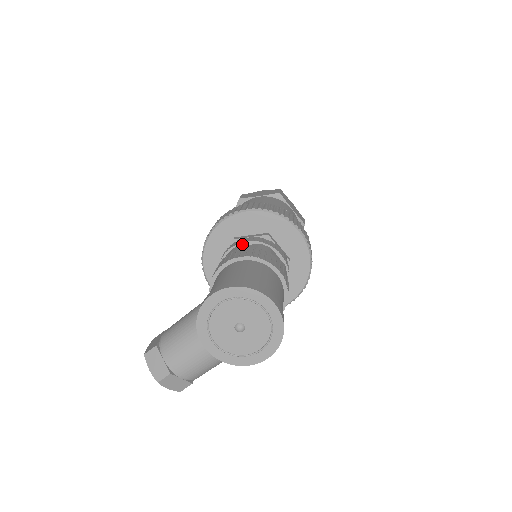
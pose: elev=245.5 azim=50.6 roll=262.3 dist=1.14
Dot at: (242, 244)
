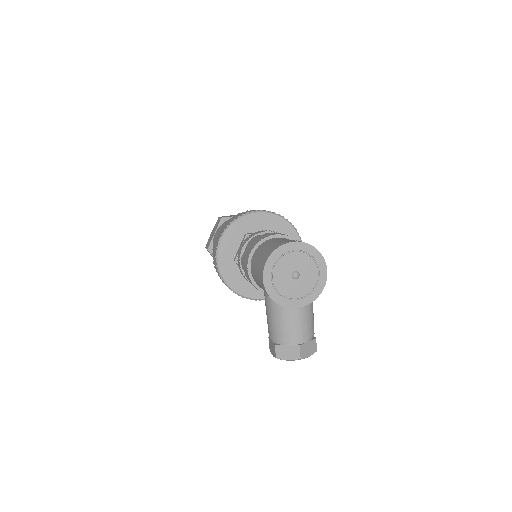
Dot at: (242, 254)
